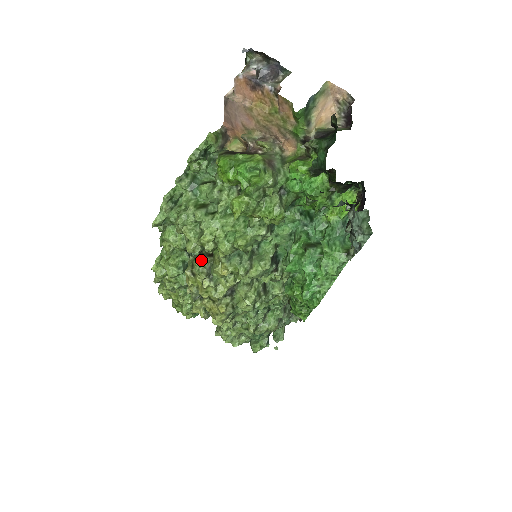
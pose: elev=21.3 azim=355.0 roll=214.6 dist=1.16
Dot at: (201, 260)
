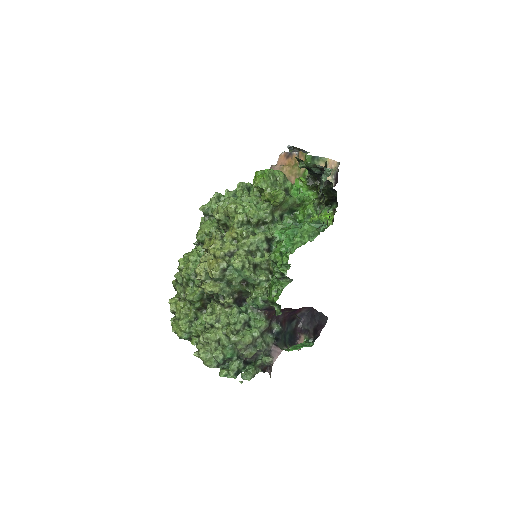
Dot at: (220, 231)
